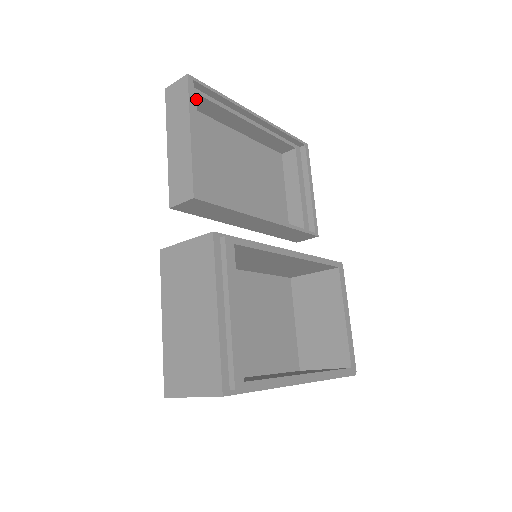
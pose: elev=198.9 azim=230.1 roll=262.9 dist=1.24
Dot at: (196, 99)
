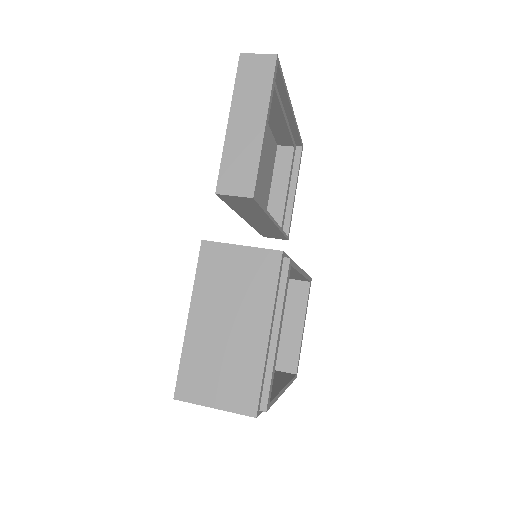
Dot at: occluded
